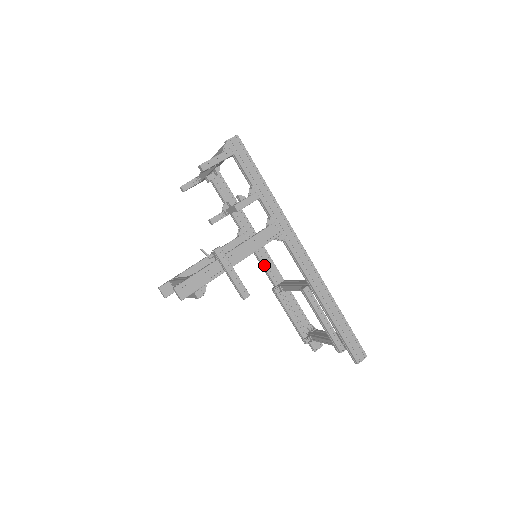
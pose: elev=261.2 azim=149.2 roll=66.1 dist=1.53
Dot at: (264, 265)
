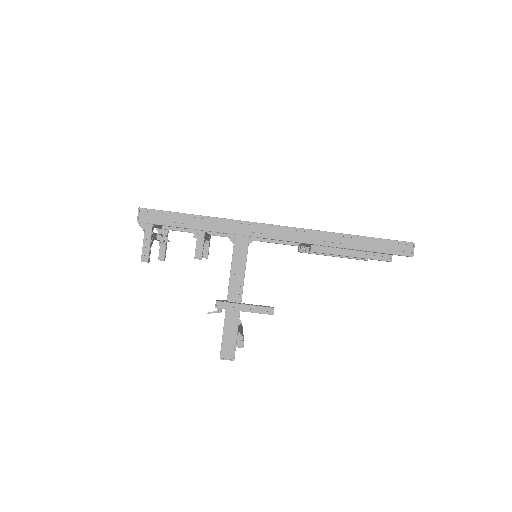
Dot at: (274, 242)
